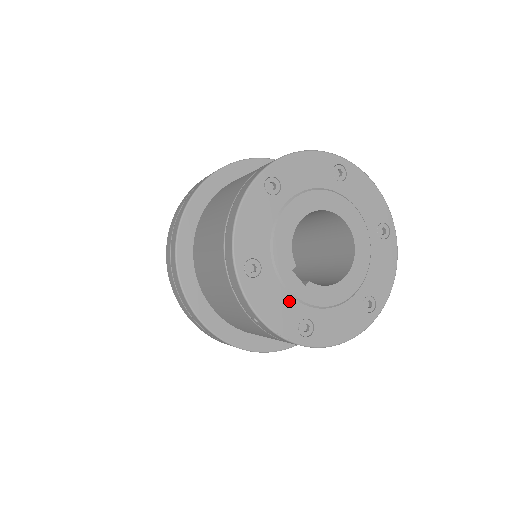
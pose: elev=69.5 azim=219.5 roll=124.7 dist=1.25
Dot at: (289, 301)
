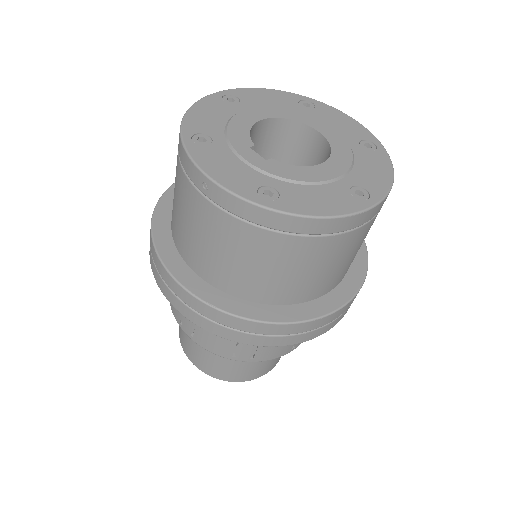
Dot at: (245, 169)
